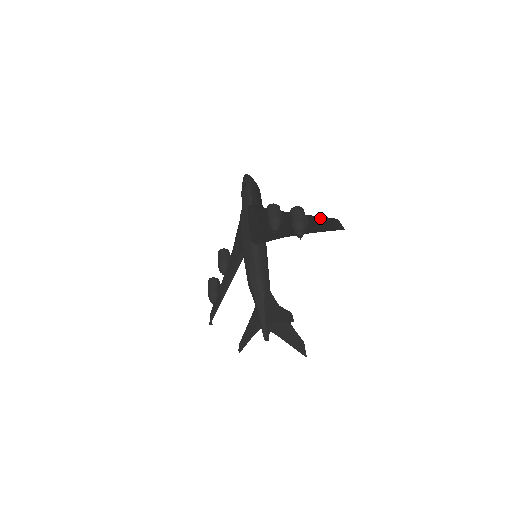
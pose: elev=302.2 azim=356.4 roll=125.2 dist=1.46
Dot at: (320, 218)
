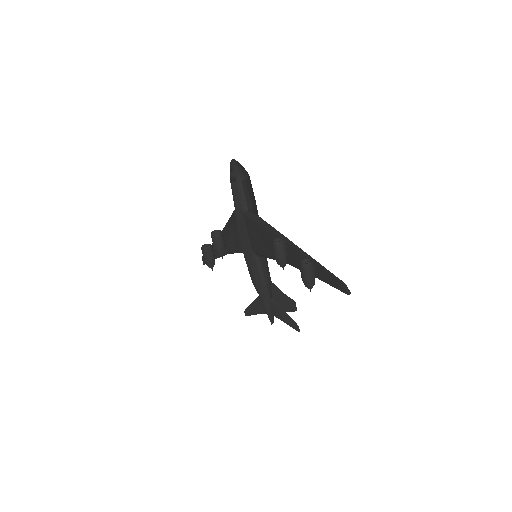
Dot at: (328, 273)
